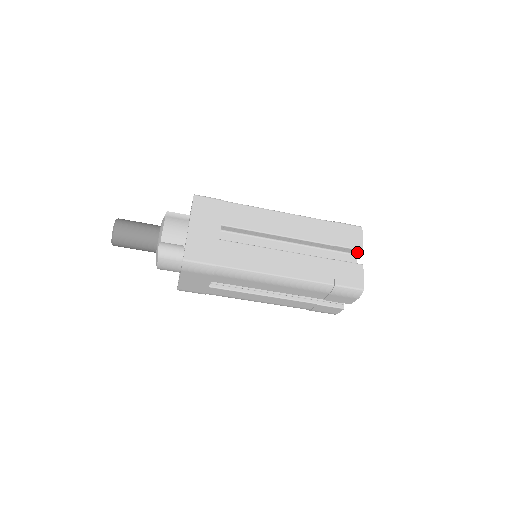
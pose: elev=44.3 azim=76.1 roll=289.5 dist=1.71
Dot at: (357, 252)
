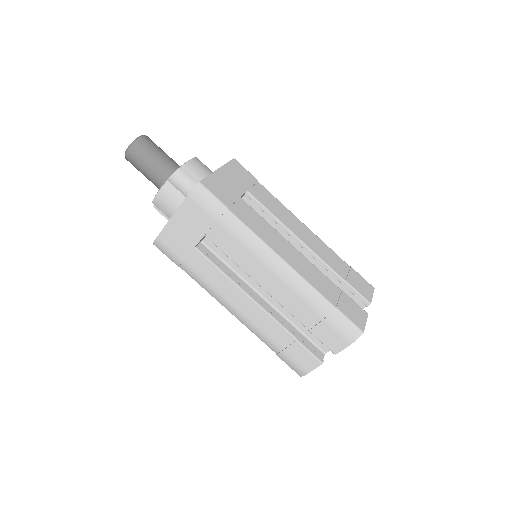
Dot at: (362, 307)
